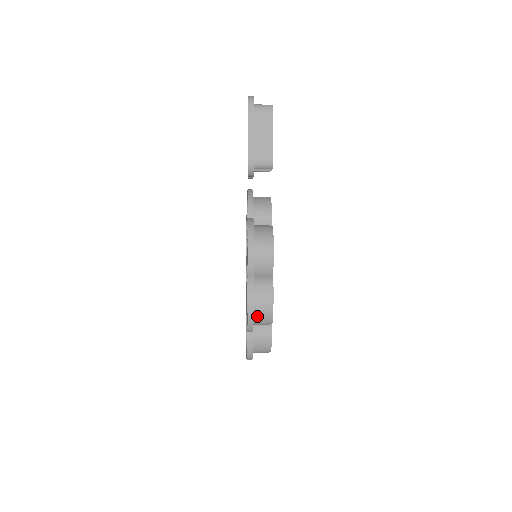
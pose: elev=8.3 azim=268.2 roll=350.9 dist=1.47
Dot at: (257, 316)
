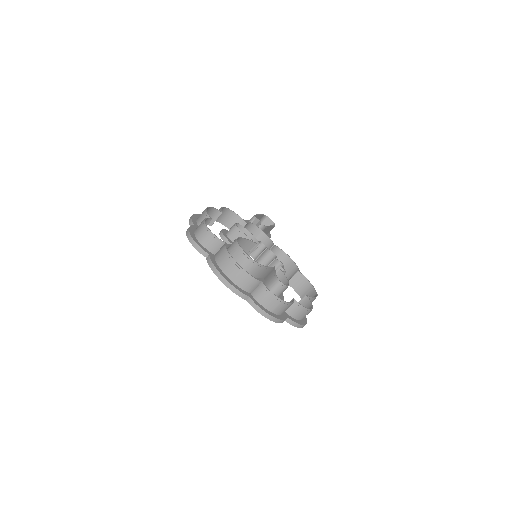
Dot at: (198, 219)
